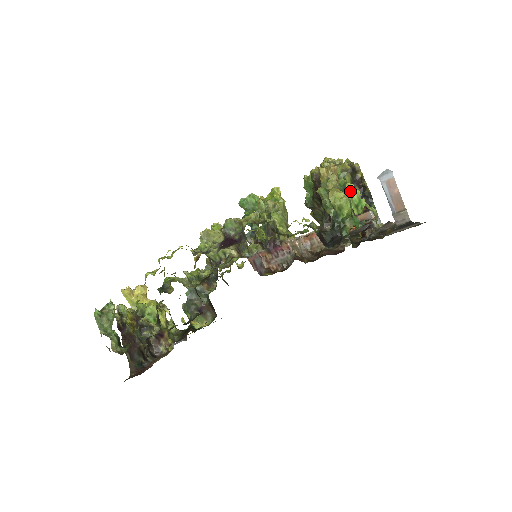
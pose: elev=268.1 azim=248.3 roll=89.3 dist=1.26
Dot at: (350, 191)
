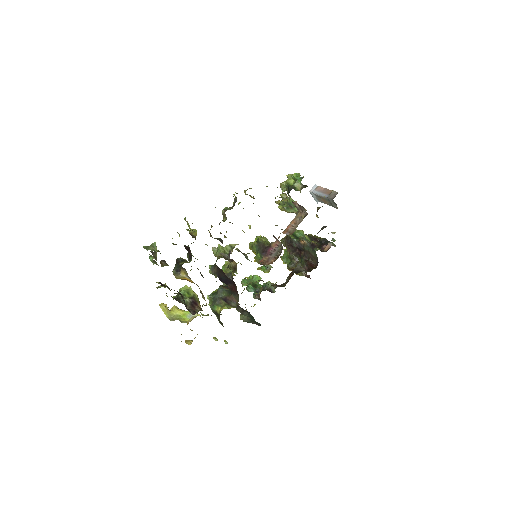
Dot at: (289, 175)
